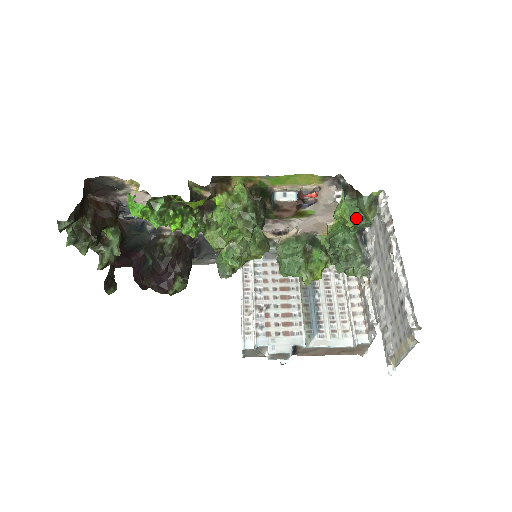
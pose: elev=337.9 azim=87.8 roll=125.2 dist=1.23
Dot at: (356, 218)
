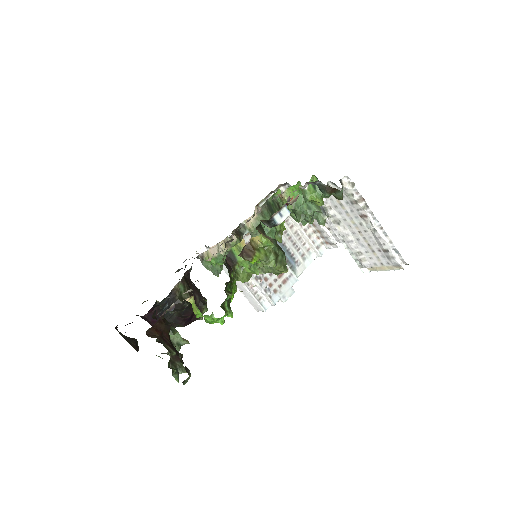
Dot at: occluded
